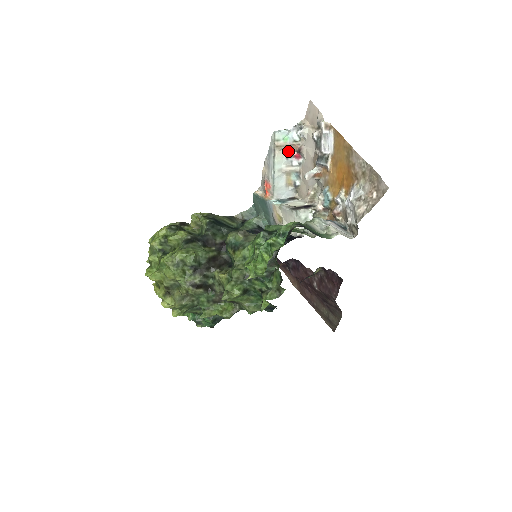
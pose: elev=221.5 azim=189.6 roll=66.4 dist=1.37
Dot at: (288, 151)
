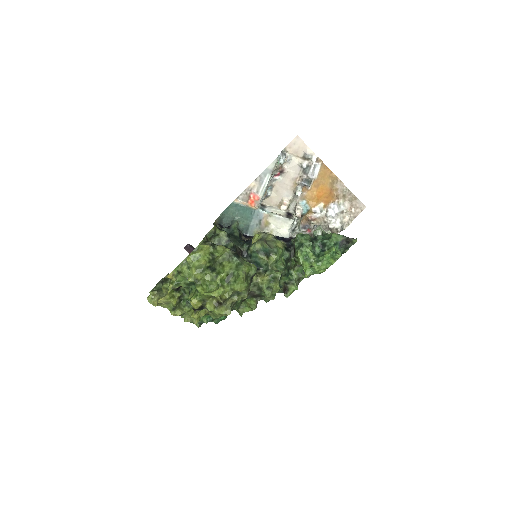
Dot at: (275, 171)
